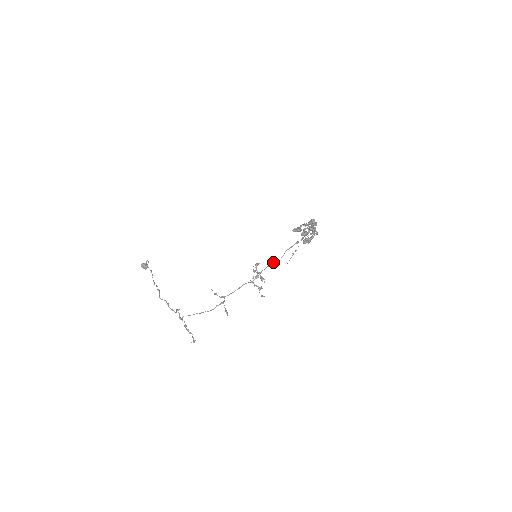
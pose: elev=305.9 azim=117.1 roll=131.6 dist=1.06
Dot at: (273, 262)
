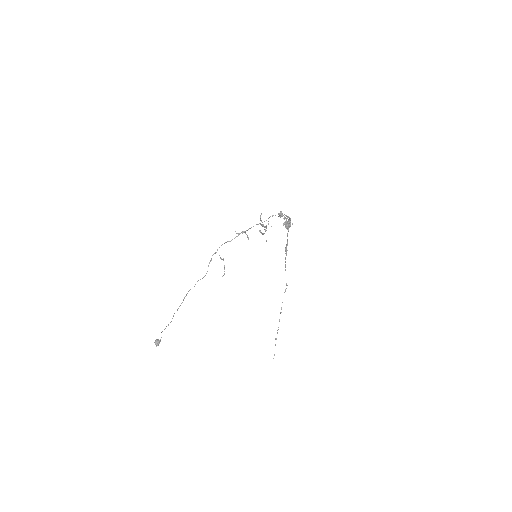
Dot at: occluded
